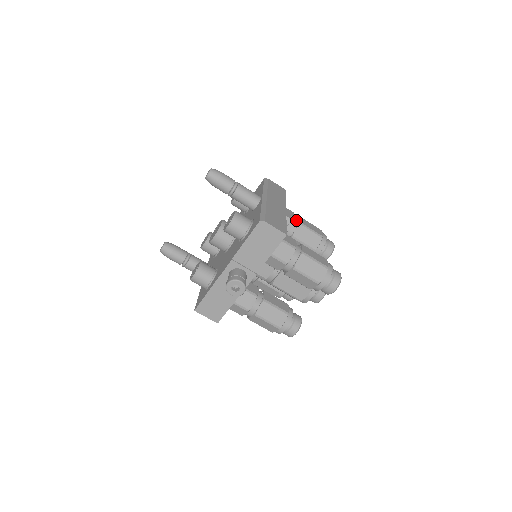
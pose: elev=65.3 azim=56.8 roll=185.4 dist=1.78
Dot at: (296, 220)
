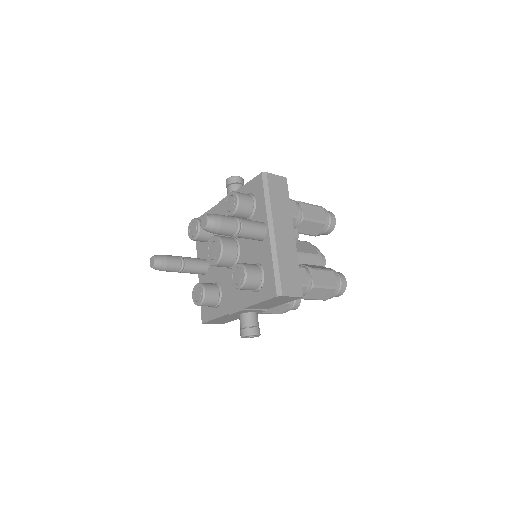
Dot at: (299, 214)
